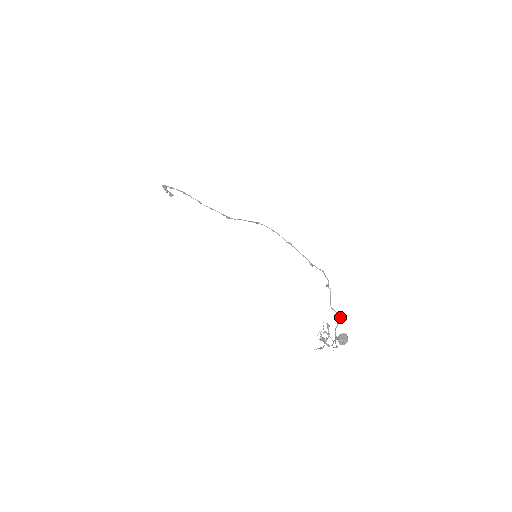
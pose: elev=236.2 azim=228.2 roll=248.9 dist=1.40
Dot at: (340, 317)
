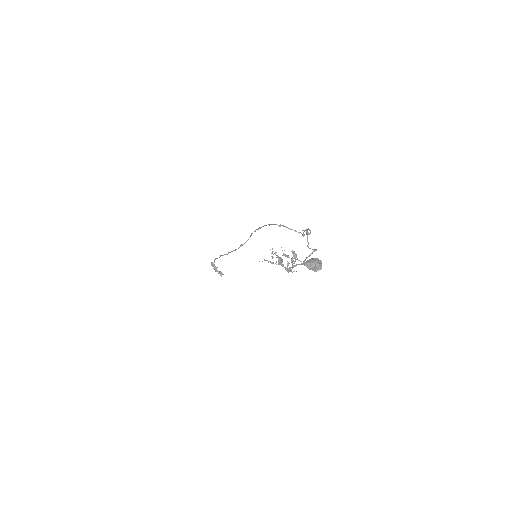
Dot at: (316, 250)
